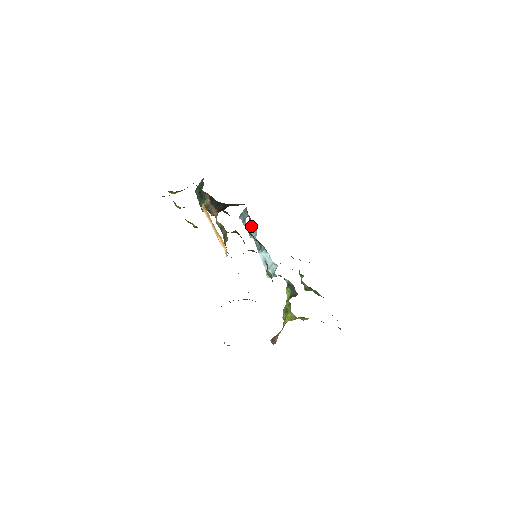
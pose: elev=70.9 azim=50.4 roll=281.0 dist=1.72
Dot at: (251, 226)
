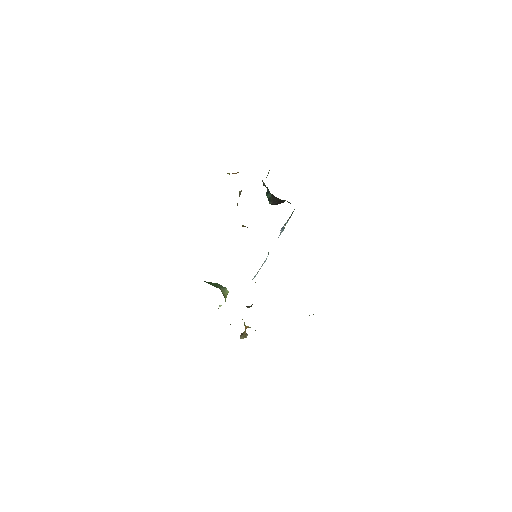
Dot at: (283, 228)
